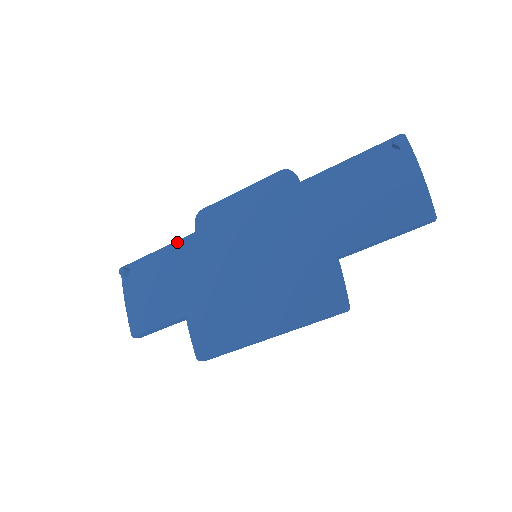
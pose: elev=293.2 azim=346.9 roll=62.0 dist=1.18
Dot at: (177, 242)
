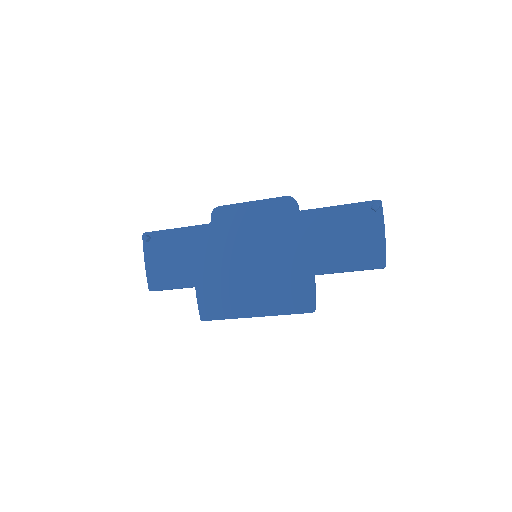
Dot at: (194, 227)
